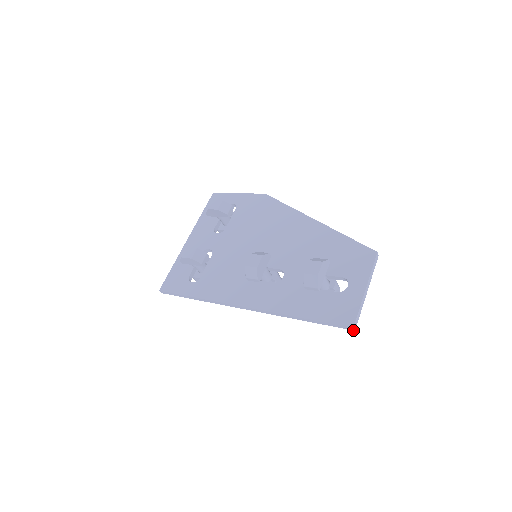
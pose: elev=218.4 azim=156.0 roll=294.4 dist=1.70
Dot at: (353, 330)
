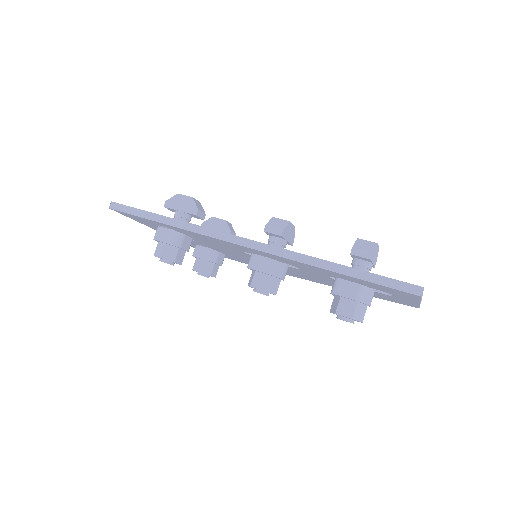
Dot at: (418, 295)
